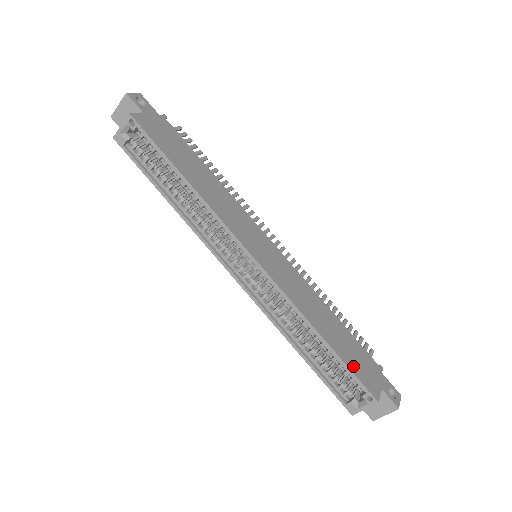
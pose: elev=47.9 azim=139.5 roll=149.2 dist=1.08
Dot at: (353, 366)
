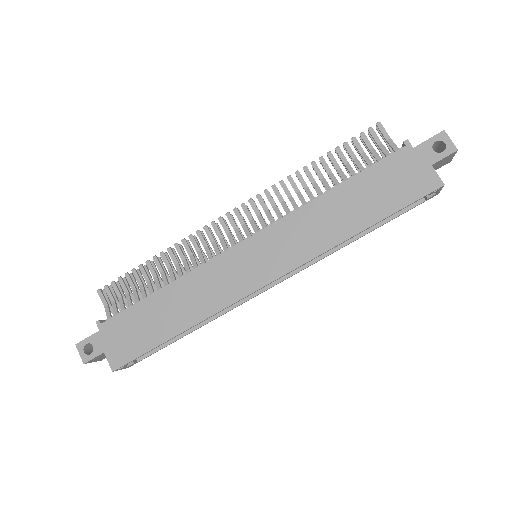
Dot at: (399, 200)
